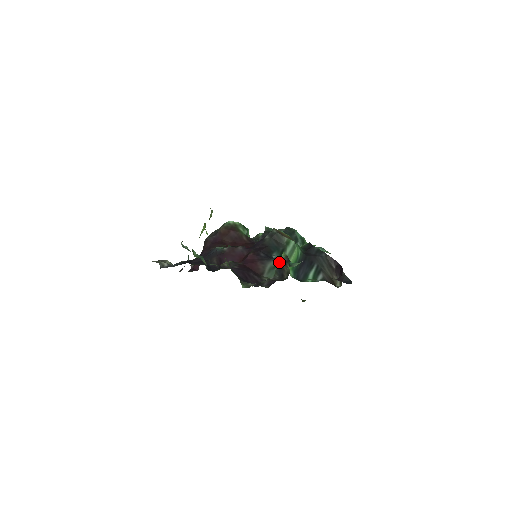
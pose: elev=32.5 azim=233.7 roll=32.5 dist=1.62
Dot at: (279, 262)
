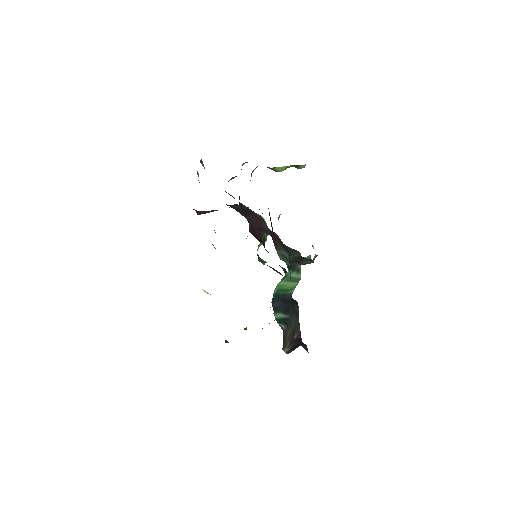
Dot at: occluded
